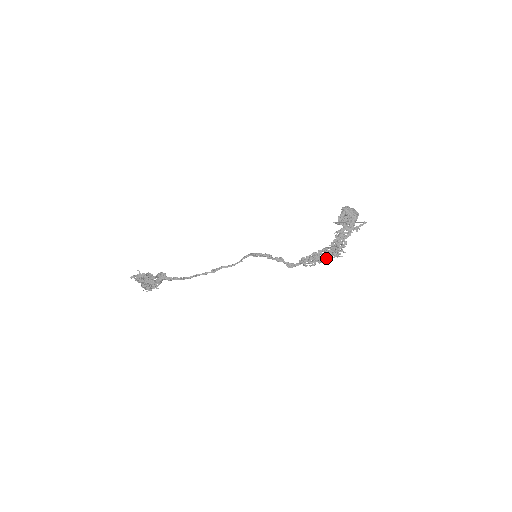
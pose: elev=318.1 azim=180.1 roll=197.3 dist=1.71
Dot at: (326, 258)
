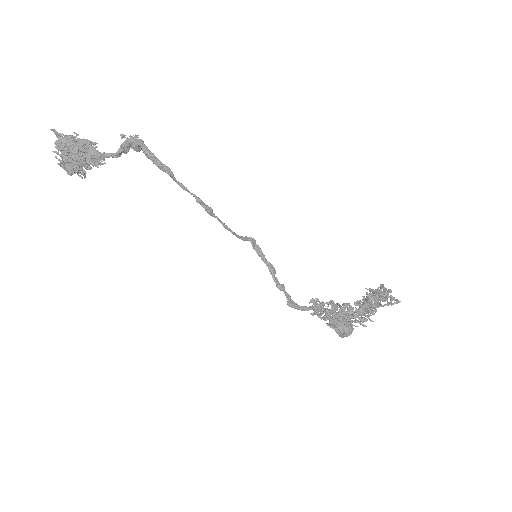
Dot at: (345, 317)
